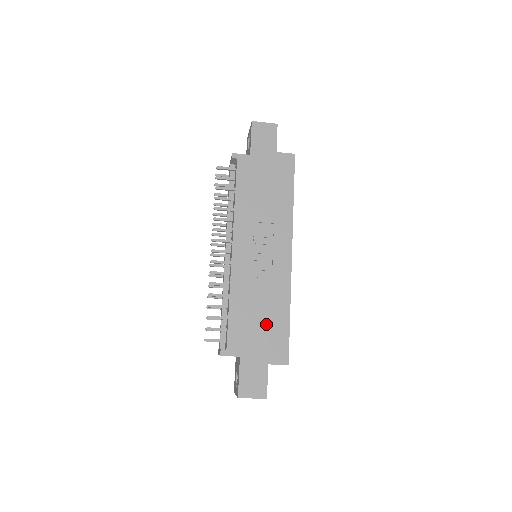
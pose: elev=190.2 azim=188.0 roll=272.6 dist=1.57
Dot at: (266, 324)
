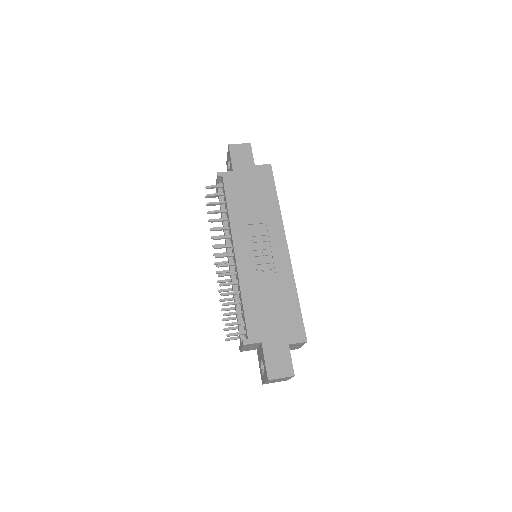
Dot at: (279, 309)
